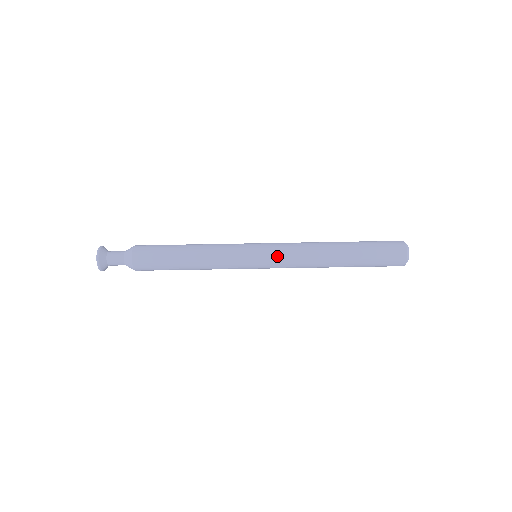
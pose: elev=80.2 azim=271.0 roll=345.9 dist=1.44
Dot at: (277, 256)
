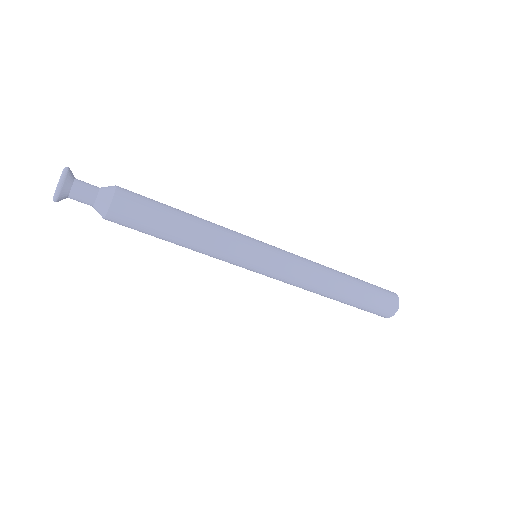
Dot at: (279, 275)
